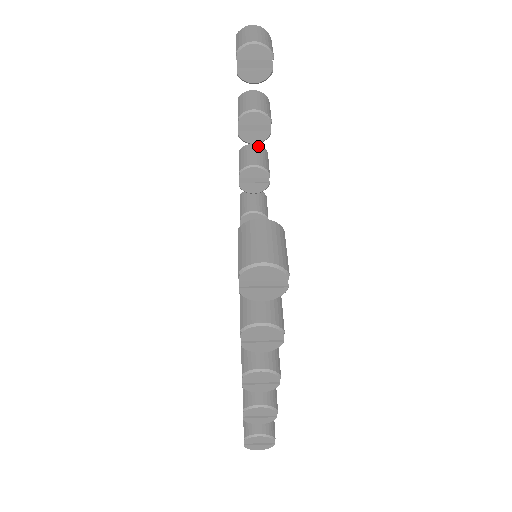
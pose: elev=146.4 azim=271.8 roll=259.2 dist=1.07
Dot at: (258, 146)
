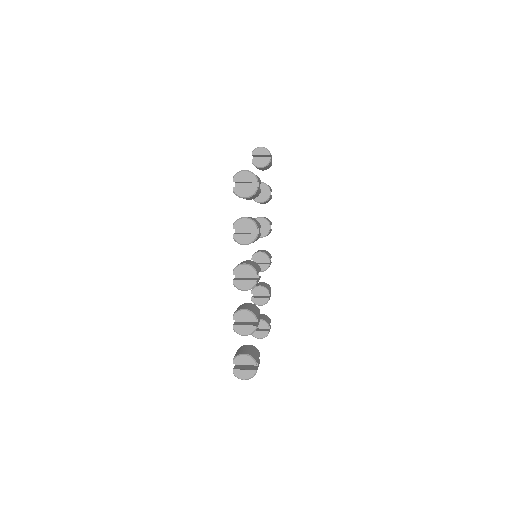
Dot at: occluded
